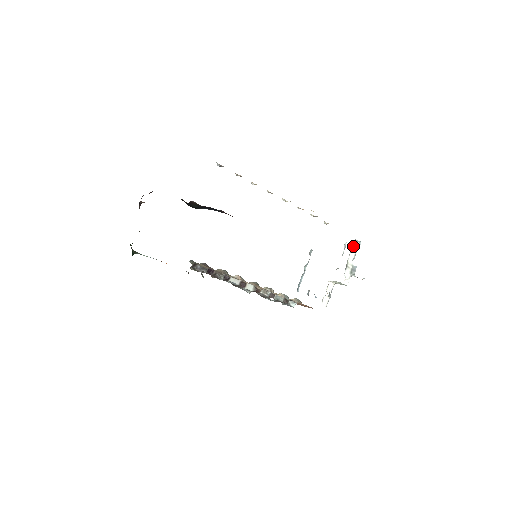
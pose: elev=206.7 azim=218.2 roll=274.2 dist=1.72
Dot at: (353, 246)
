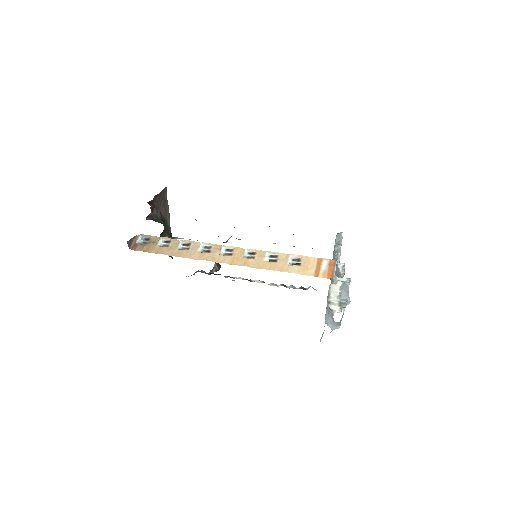
Dot at: (332, 287)
